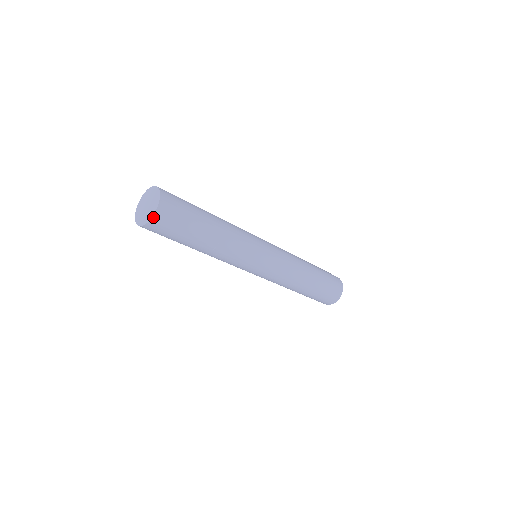
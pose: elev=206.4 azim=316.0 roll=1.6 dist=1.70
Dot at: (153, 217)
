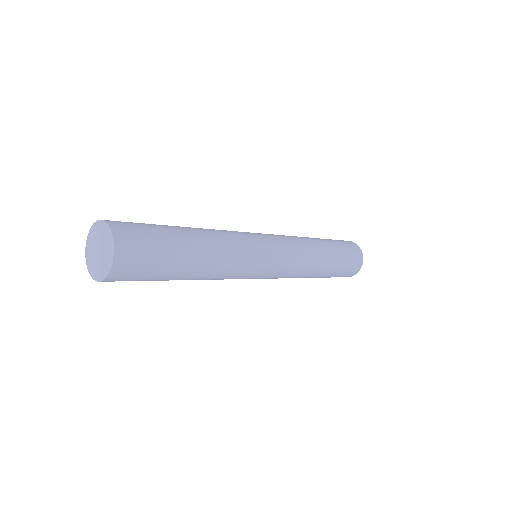
Dot at: (95, 279)
